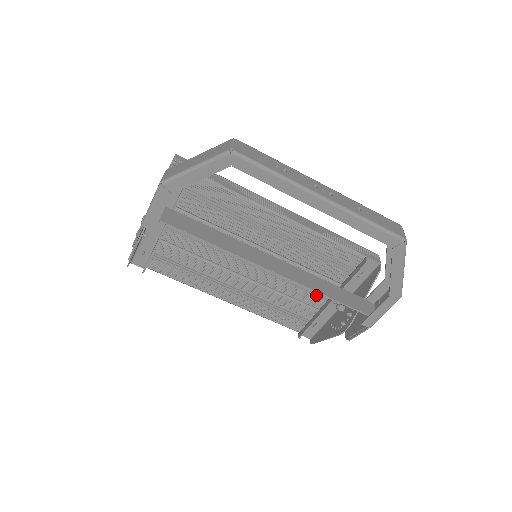
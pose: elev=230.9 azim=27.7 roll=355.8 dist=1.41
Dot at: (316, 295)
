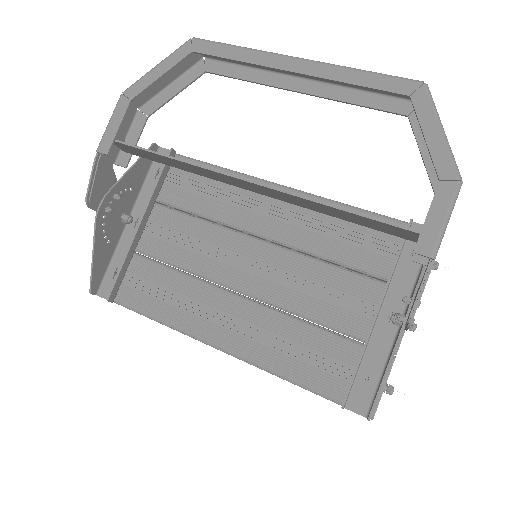
Dot at: (355, 311)
